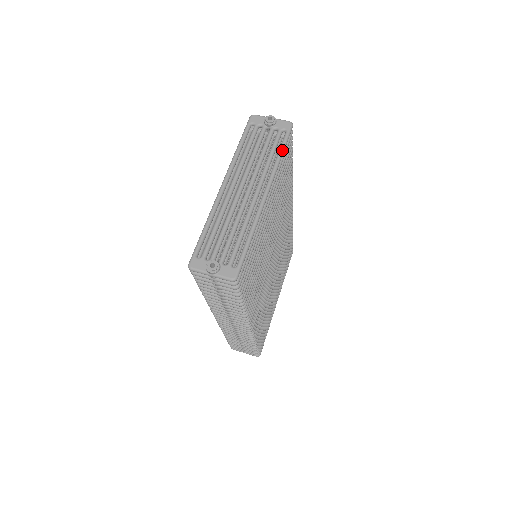
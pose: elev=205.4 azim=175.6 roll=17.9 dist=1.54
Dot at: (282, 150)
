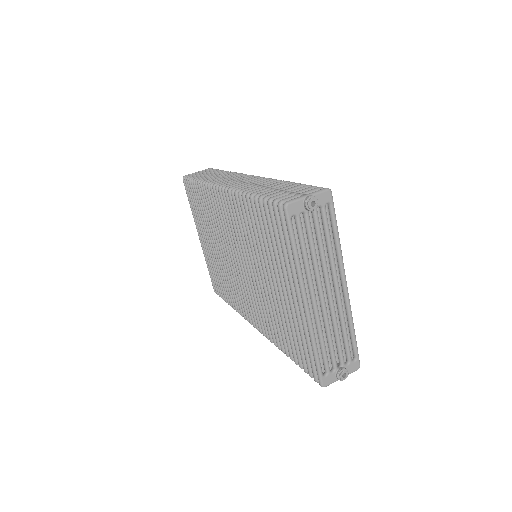
Dot at: (337, 230)
